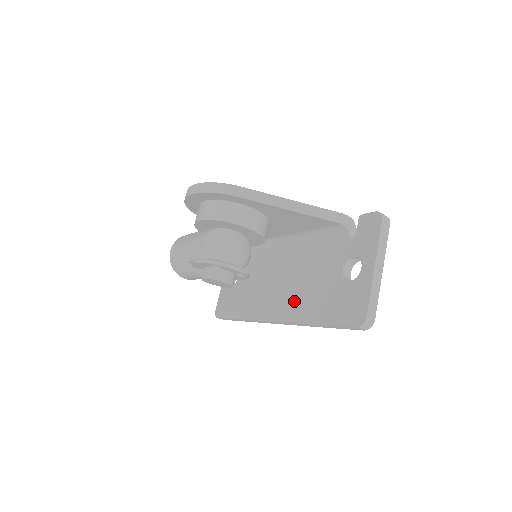
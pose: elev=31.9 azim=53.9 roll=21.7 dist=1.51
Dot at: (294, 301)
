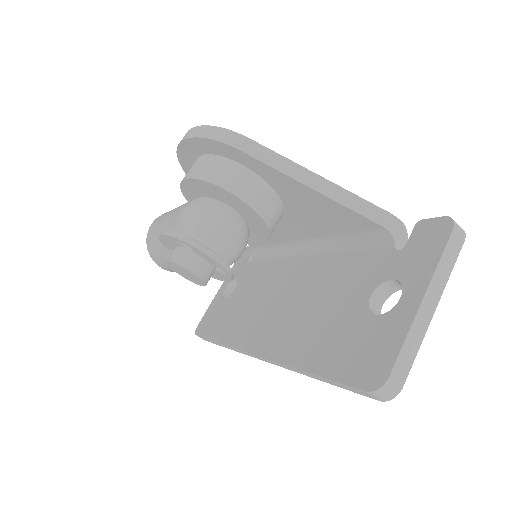
Dot at: (289, 331)
